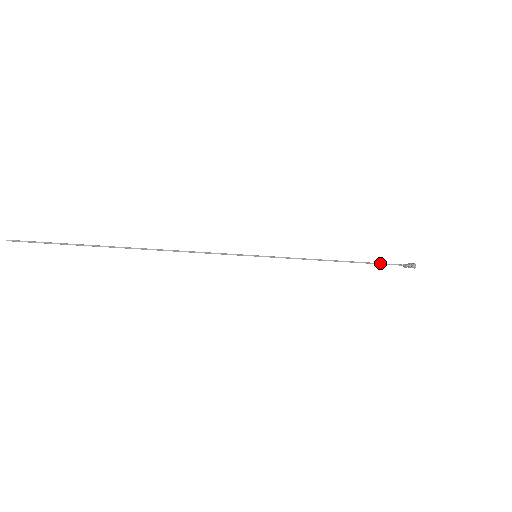
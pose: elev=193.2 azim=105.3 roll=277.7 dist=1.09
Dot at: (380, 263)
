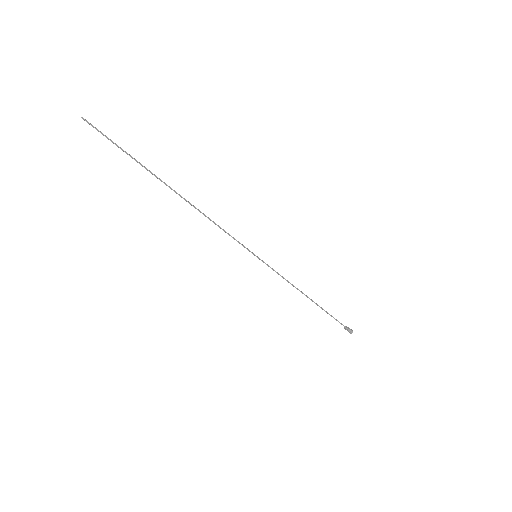
Dot at: (332, 316)
